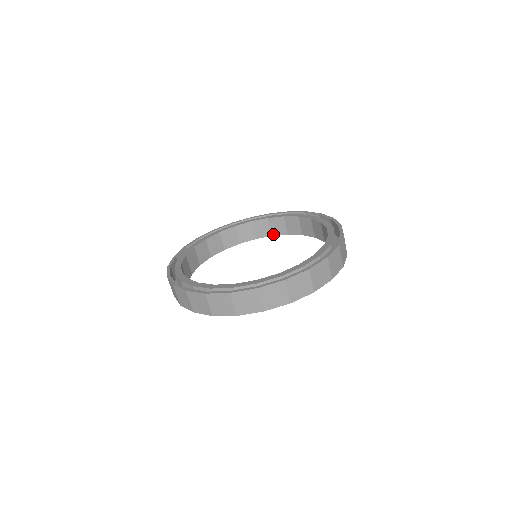
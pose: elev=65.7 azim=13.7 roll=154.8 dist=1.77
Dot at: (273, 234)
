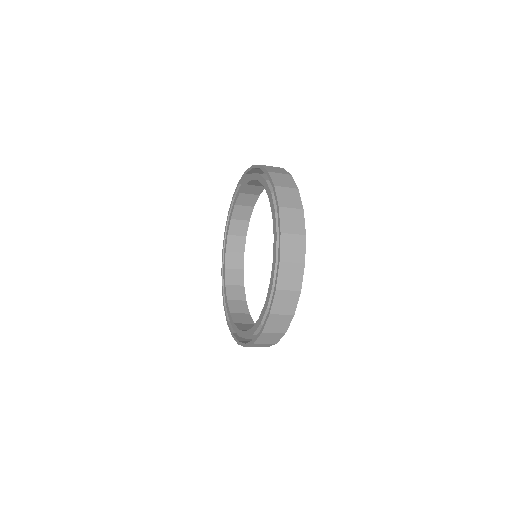
Dot at: occluded
